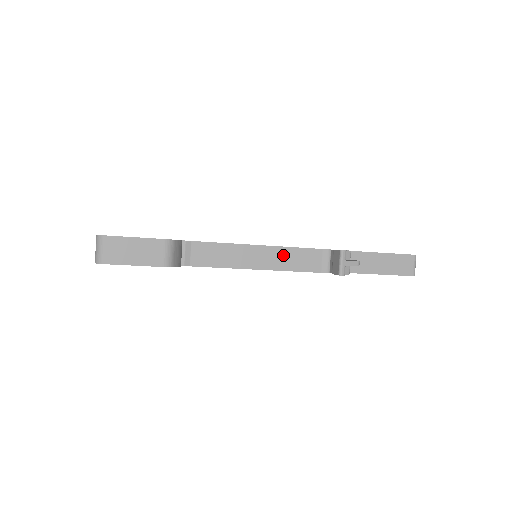
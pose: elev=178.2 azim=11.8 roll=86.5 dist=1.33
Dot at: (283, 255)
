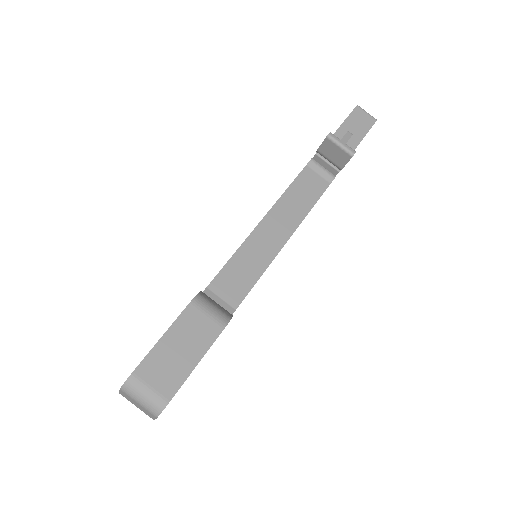
Dot at: (288, 205)
